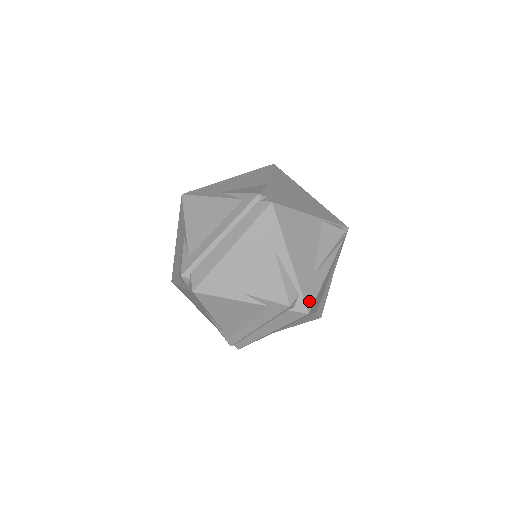
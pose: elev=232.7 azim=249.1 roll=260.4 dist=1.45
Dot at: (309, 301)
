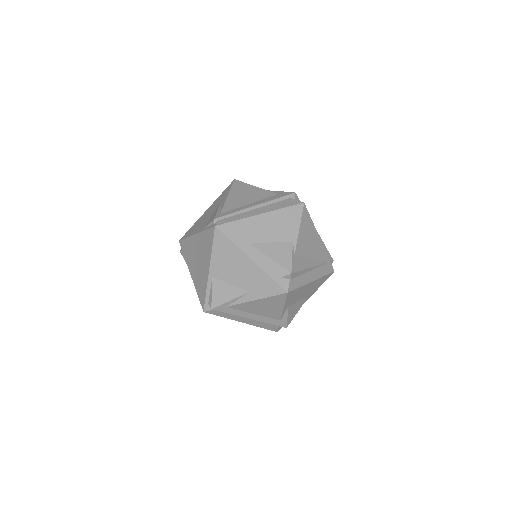
Dot at: occluded
